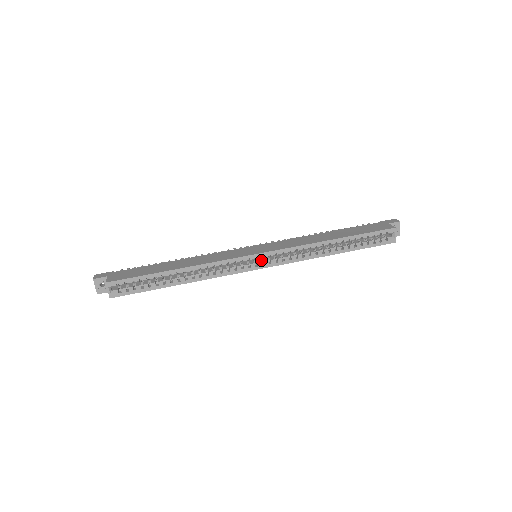
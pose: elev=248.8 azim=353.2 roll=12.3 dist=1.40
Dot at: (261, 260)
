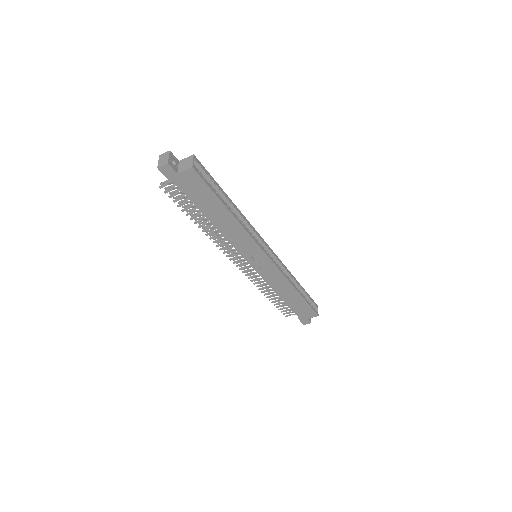
Dot at: occluded
